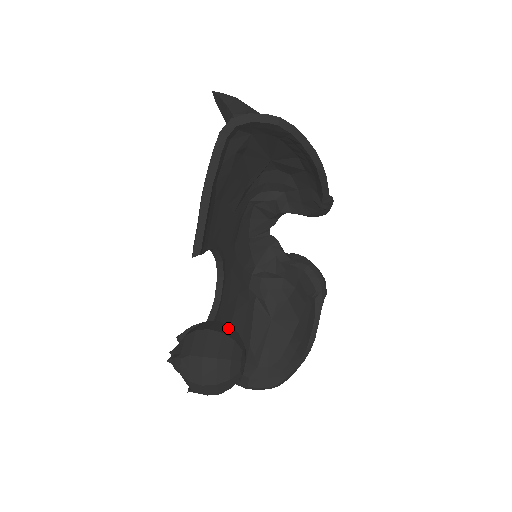
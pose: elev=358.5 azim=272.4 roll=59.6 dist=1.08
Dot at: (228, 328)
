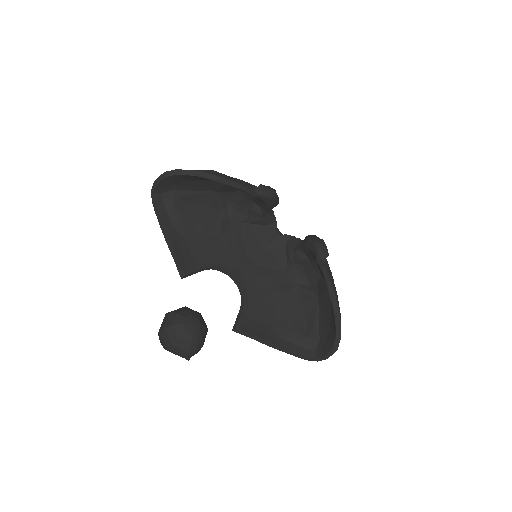
Dot at: (181, 308)
